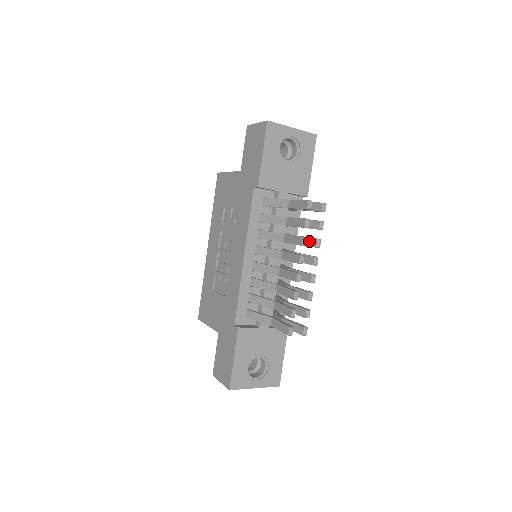
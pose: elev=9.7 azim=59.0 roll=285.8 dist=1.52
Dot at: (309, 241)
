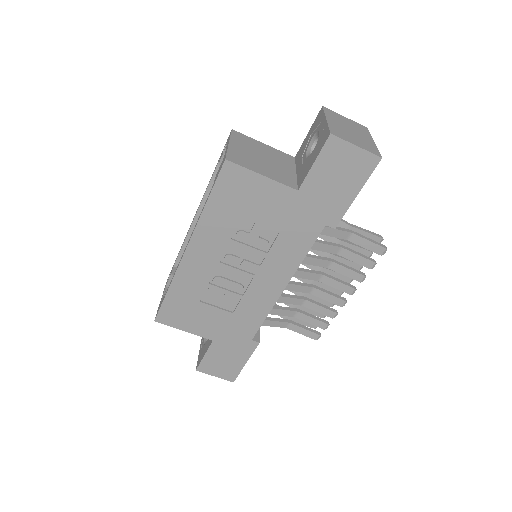
Dot at: (351, 265)
